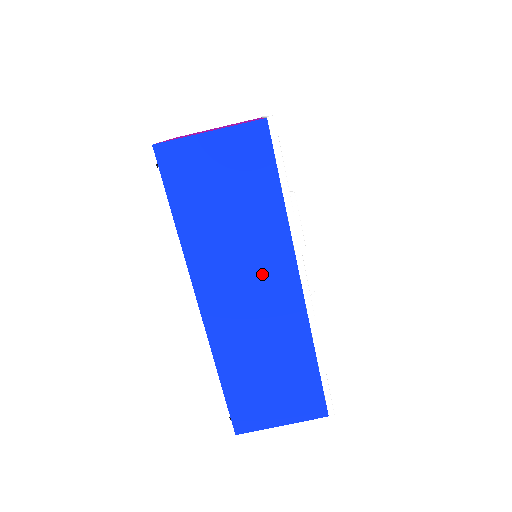
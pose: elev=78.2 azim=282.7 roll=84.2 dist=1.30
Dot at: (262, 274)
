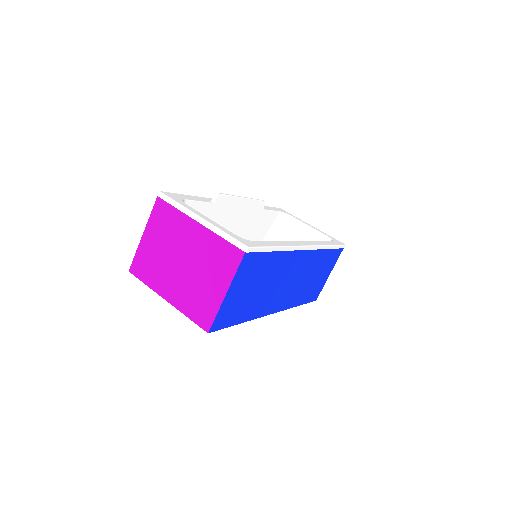
Dot at: (289, 273)
